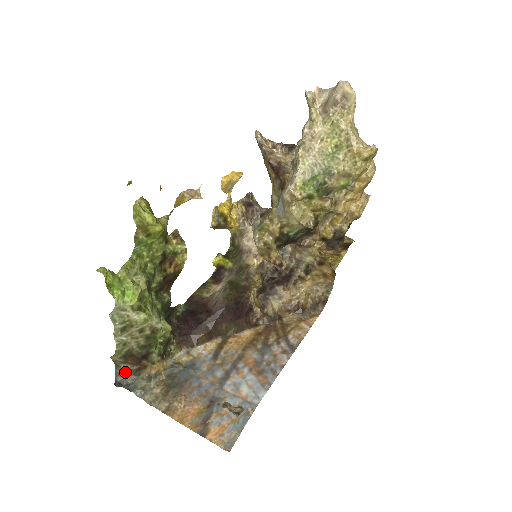
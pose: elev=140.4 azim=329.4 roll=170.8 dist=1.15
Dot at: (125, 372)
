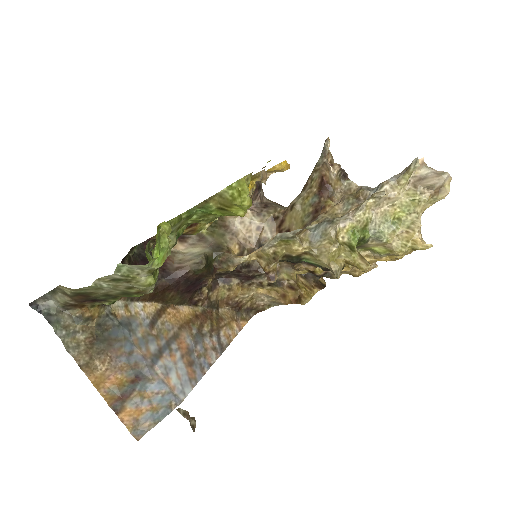
Dot at: (55, 300)
